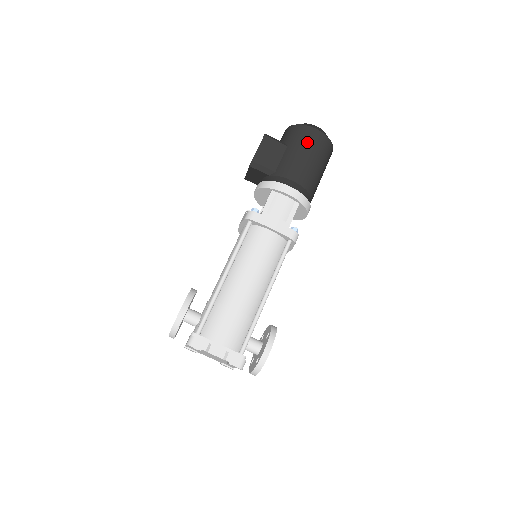
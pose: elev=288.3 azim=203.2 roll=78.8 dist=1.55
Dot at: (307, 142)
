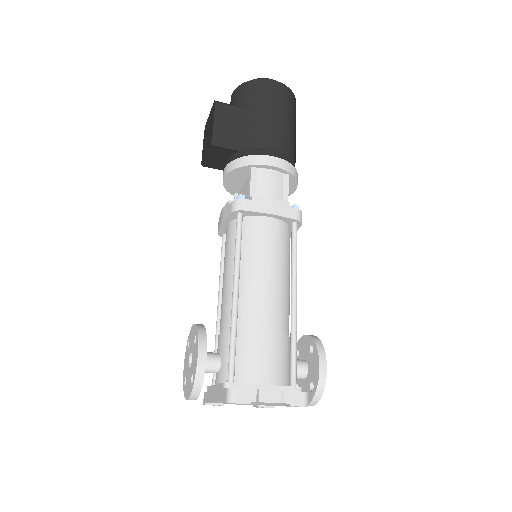
Dot at: (270, 98)
